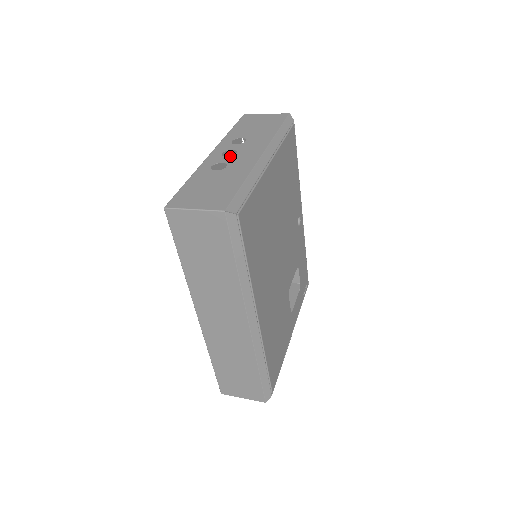
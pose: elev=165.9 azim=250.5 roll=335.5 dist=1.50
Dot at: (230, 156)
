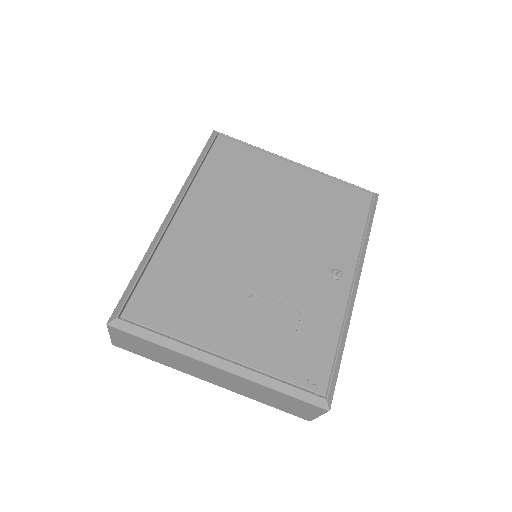
Dot at: occluded
